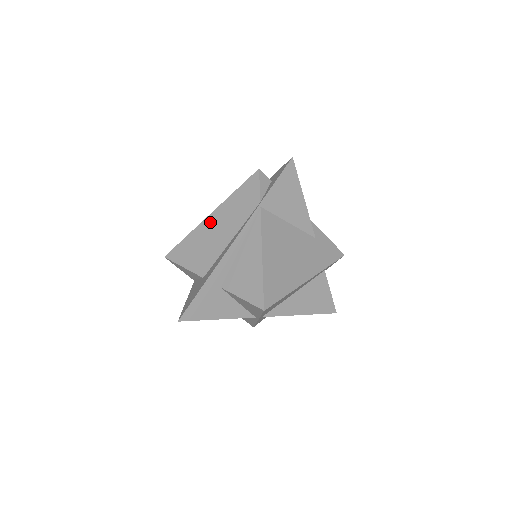
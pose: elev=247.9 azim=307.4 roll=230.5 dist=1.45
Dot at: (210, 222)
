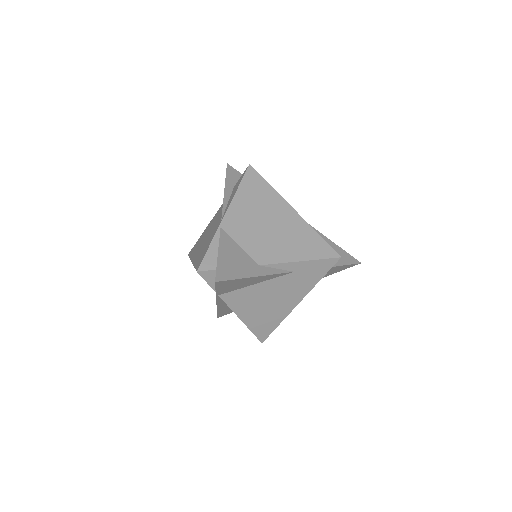
Dot at: occluded
